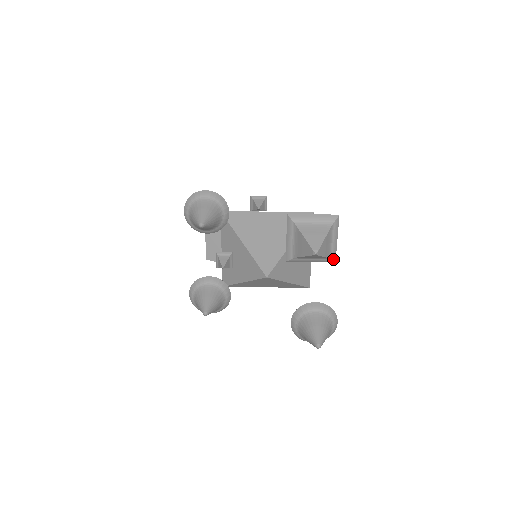
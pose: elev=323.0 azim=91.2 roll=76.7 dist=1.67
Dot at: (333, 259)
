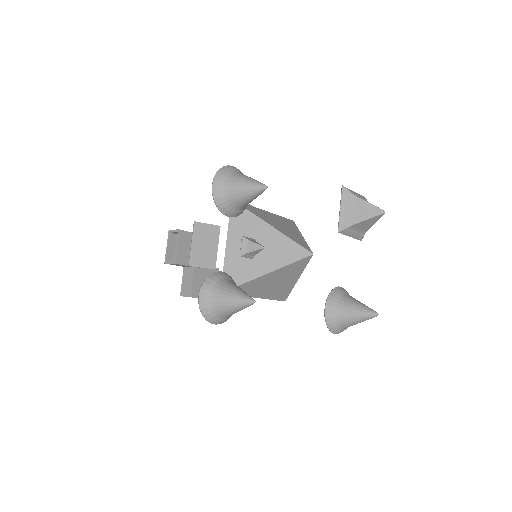
Dot at: (363, 236)
